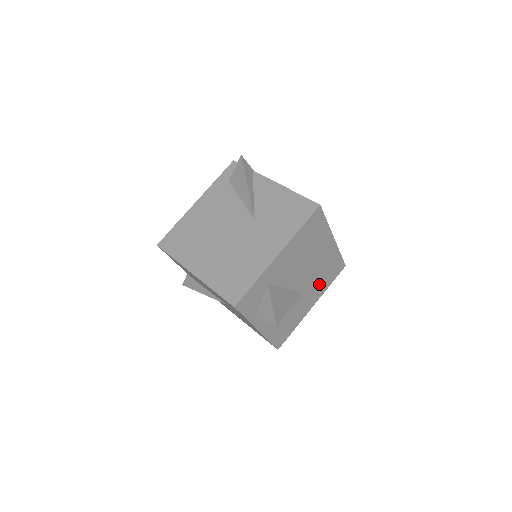
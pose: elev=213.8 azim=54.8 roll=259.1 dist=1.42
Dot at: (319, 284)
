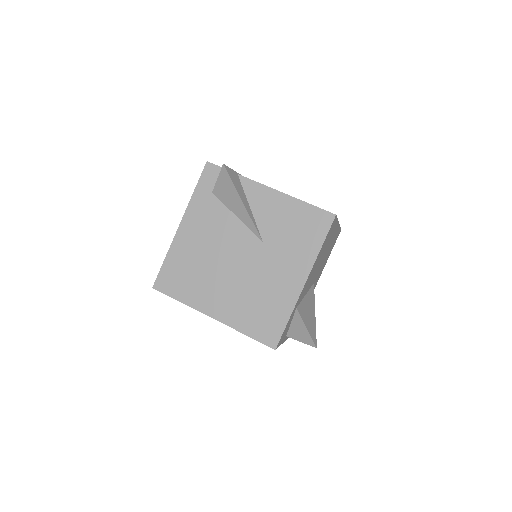
Dot at: (324, 263)
